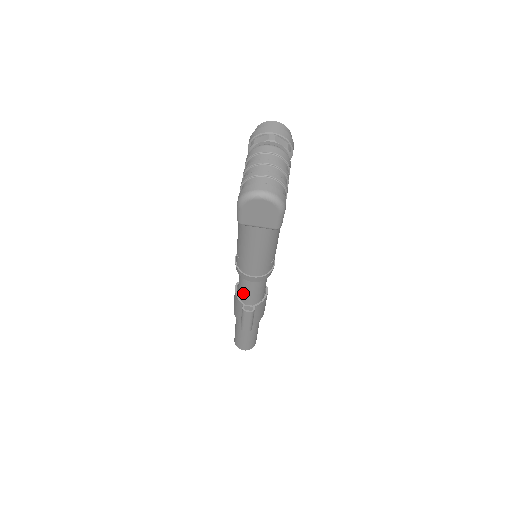
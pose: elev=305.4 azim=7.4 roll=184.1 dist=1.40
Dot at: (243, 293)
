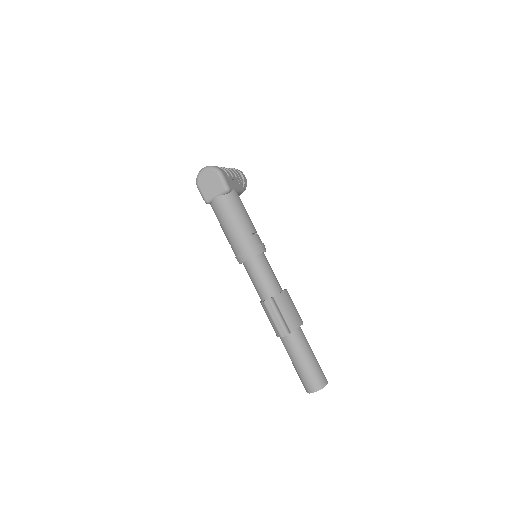
Dot at: (257, 288)
